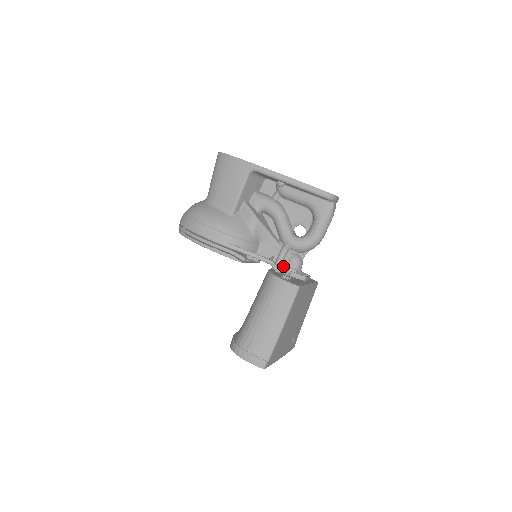
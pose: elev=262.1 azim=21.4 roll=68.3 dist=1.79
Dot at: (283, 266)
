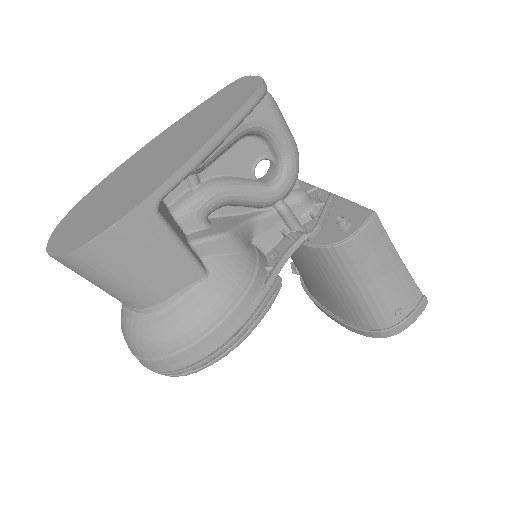
Dot at: (301, 221)
